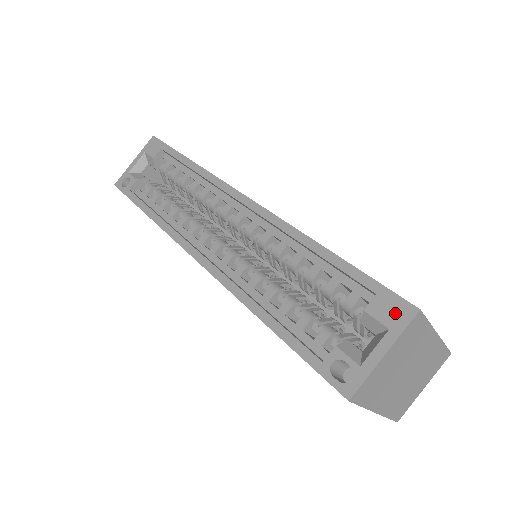
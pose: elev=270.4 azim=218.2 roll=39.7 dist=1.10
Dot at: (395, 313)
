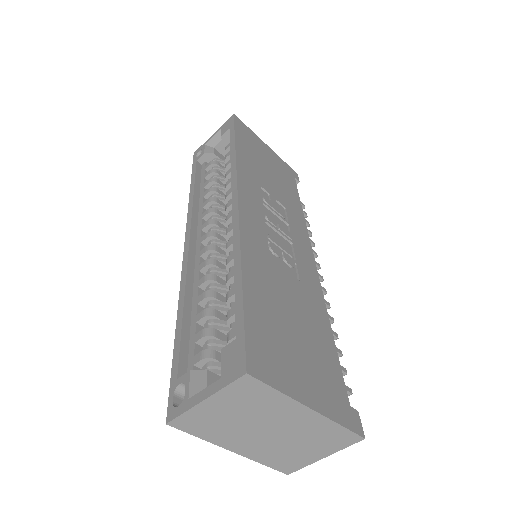
Dot at: (233, 365)
